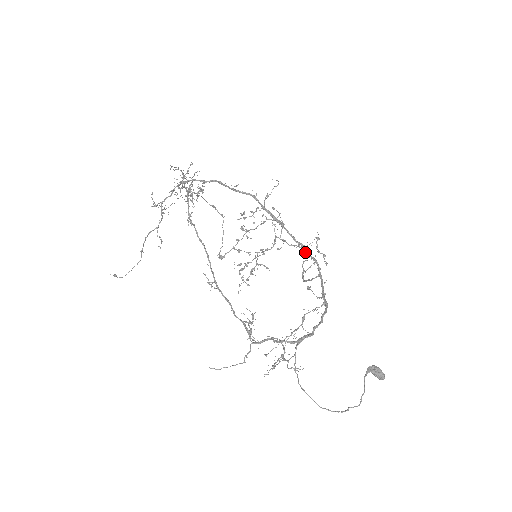
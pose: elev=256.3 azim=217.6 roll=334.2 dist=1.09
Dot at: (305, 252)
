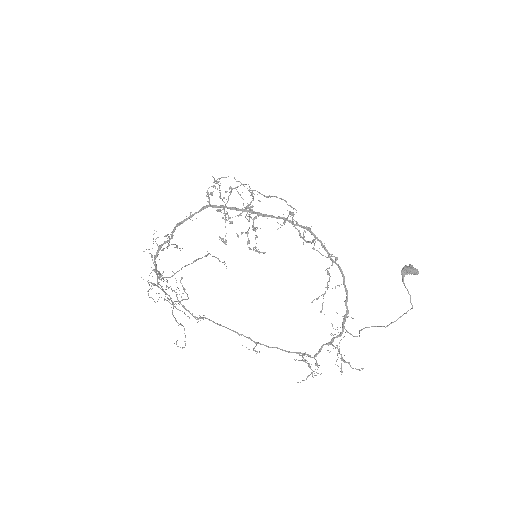
Dot at: occluded
